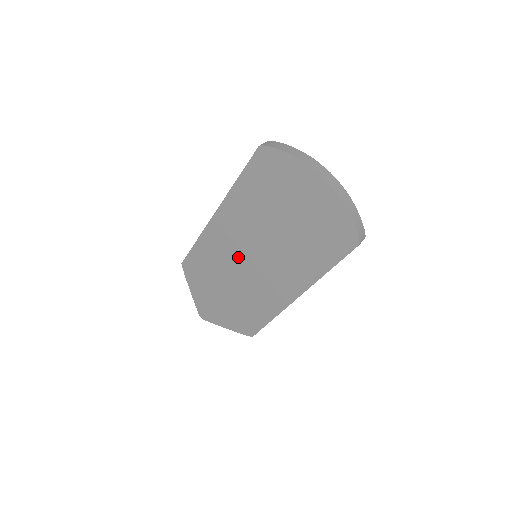
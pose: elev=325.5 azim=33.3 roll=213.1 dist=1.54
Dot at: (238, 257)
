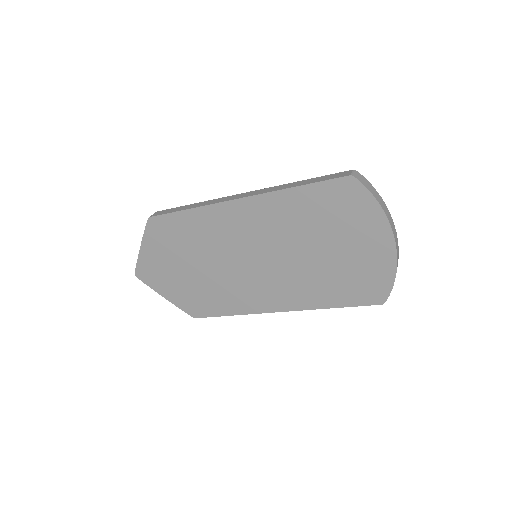
Dot at: (236, 249)
